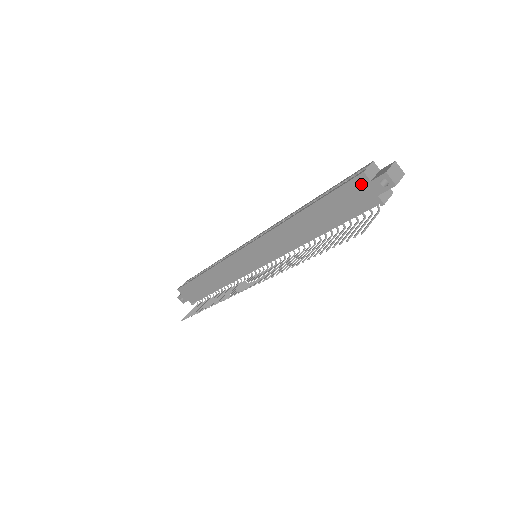
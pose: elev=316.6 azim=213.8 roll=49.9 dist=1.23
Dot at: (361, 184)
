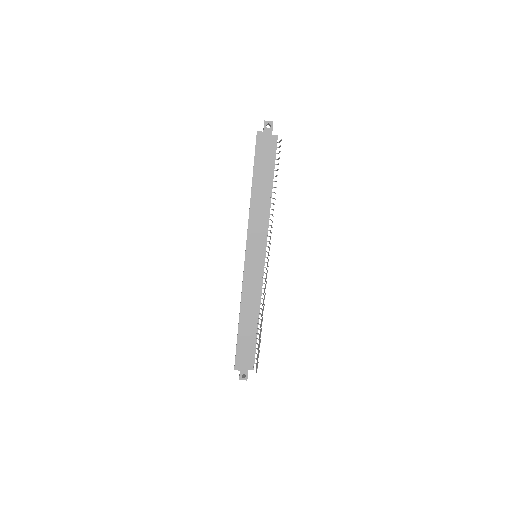
Dot at: (261, 138)
